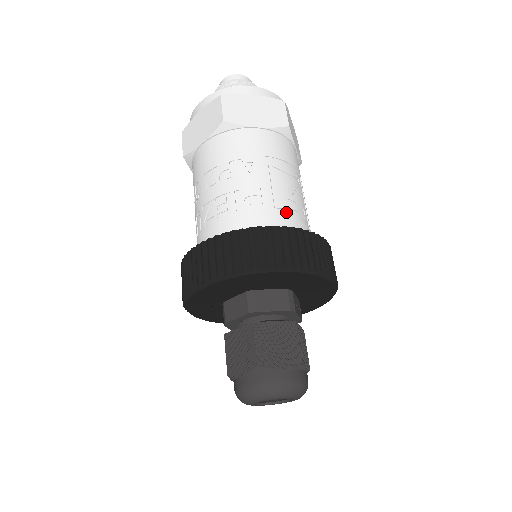
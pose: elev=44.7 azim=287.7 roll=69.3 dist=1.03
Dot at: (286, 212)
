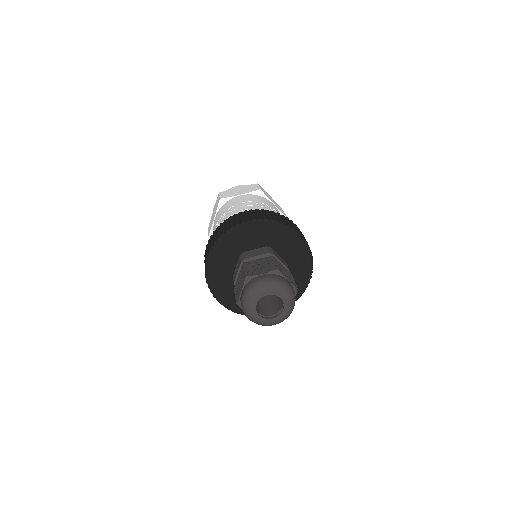
Dot at: occluded
